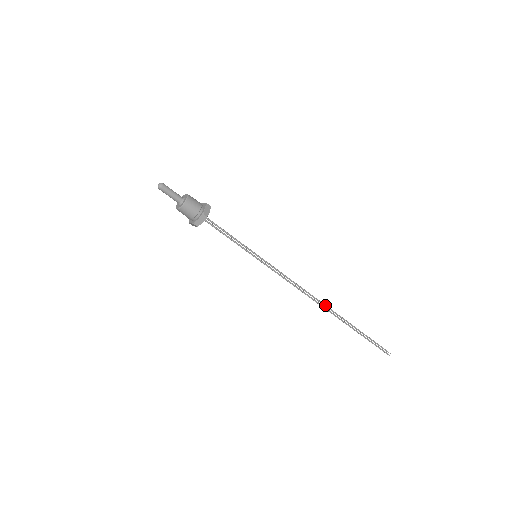
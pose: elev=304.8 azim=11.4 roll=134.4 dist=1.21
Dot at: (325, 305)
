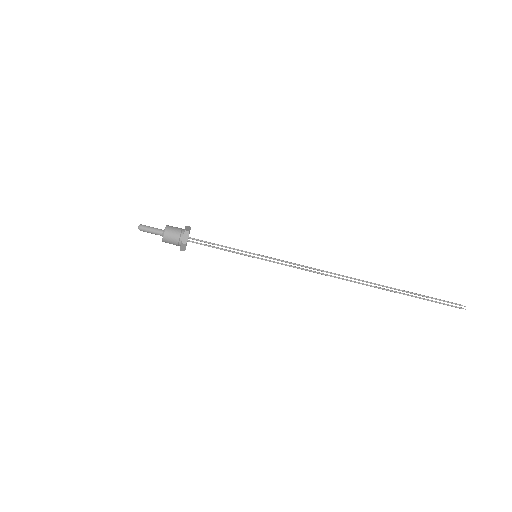
Dot at: (355, 279)
